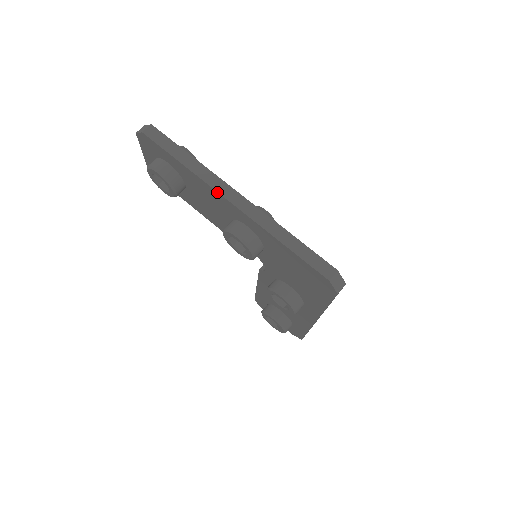
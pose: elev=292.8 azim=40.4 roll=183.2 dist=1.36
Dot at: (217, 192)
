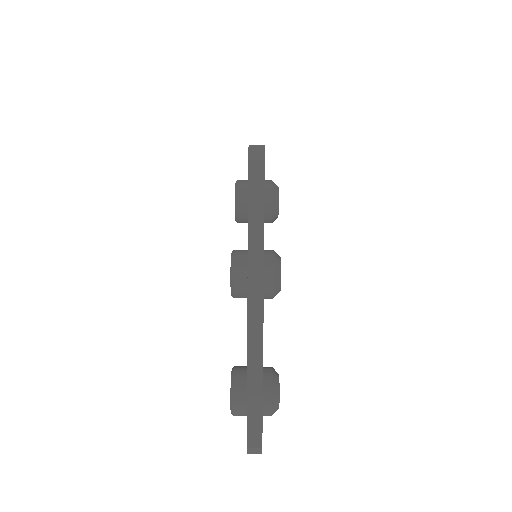
Dot at: occluded
